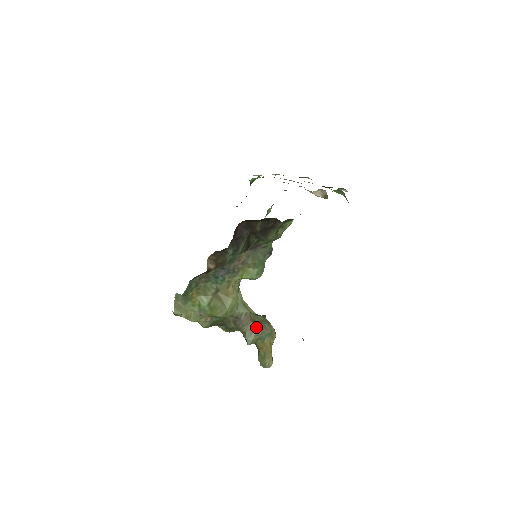
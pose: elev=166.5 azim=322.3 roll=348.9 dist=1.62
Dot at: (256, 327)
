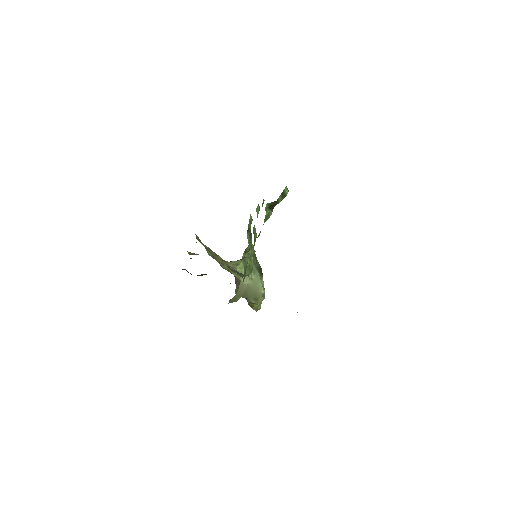
Dot at: occluded
